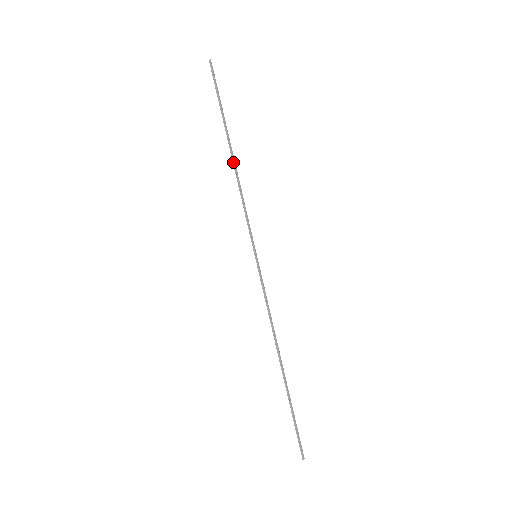
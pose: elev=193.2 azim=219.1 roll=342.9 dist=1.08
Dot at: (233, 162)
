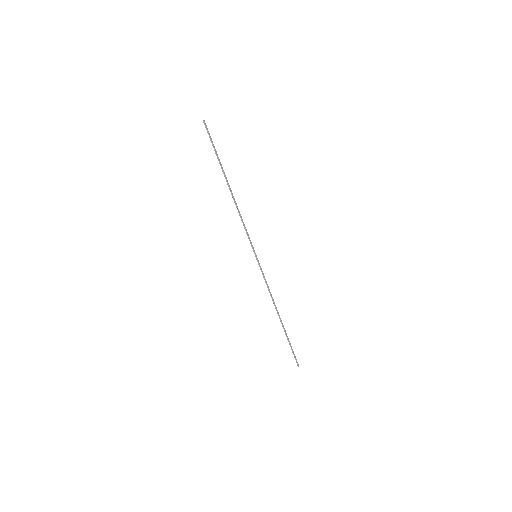
Dot at: (232, 195)
